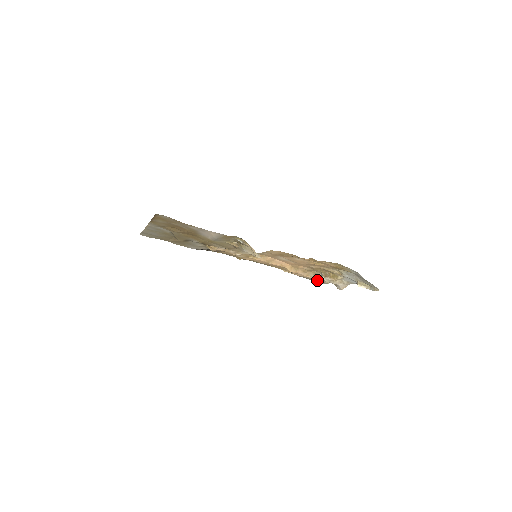
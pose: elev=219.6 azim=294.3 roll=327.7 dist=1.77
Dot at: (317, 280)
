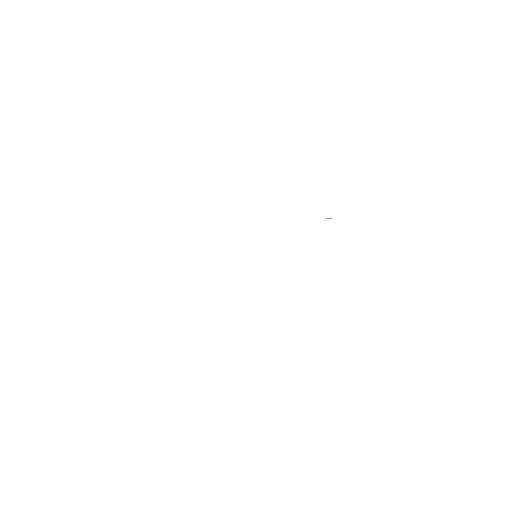
Dot at: occluded
